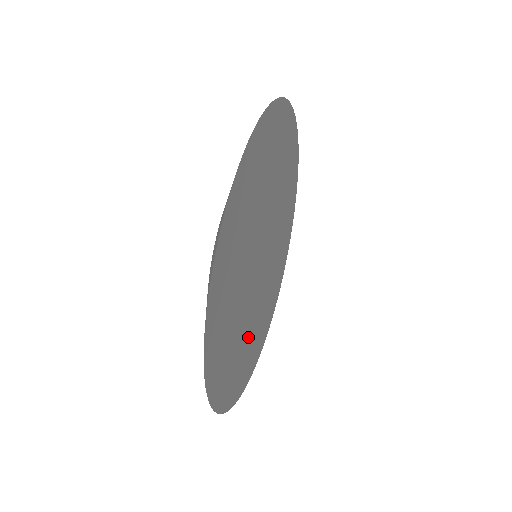
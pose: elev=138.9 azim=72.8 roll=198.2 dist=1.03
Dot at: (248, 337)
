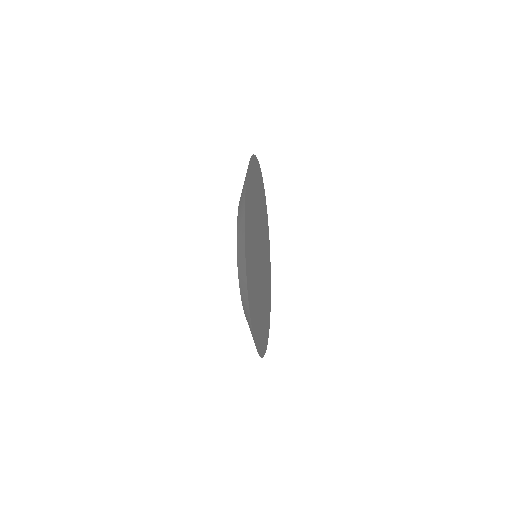
Dot at: (253, 242)
